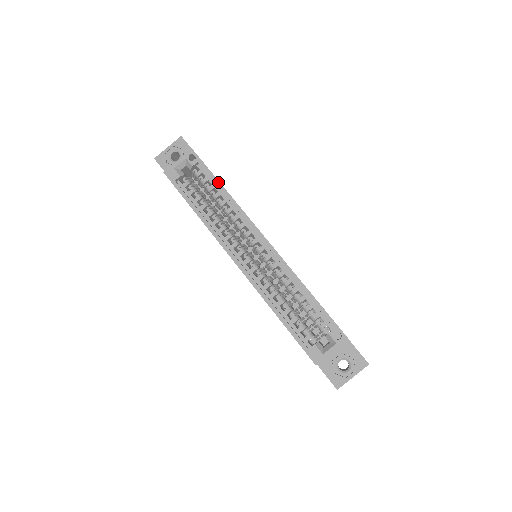
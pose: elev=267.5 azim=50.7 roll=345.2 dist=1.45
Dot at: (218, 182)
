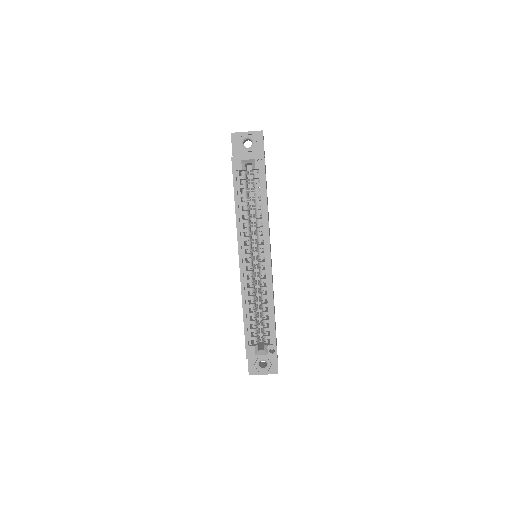
Dot at: (266, 195)
